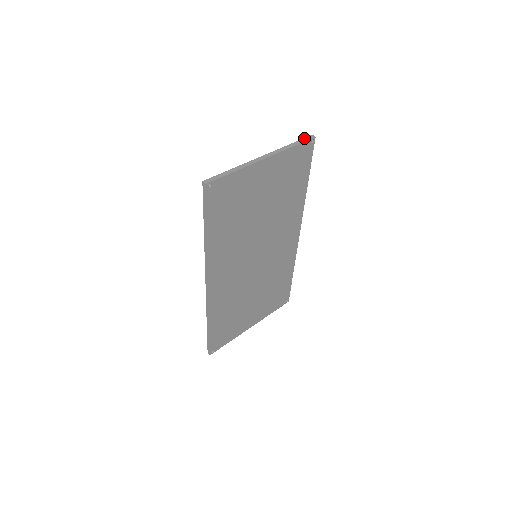
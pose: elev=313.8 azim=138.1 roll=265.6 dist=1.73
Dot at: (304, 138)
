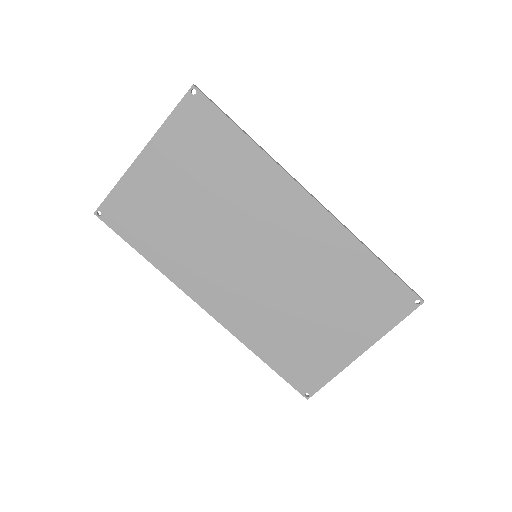
Dot at: (185, 97)
